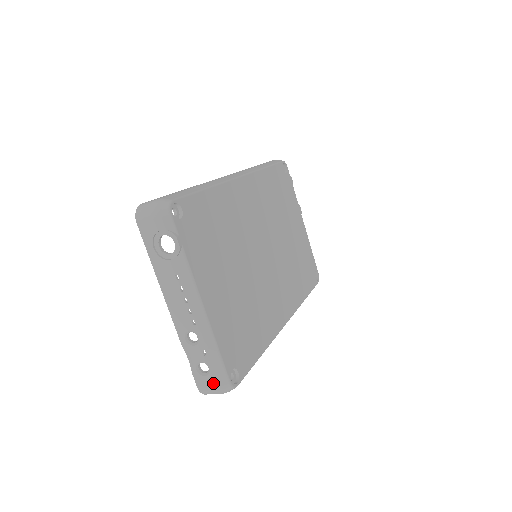
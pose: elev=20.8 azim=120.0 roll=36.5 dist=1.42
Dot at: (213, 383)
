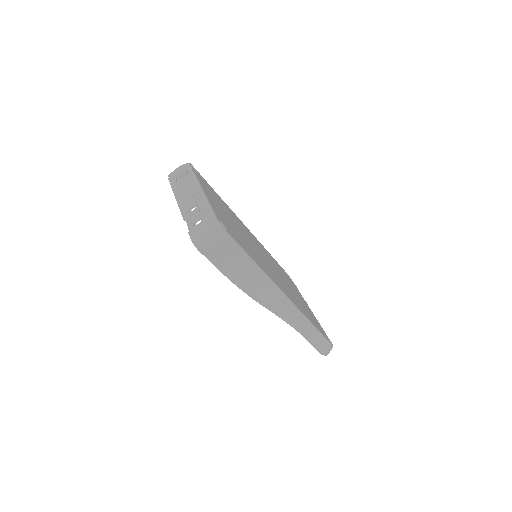
Dot at: (204, 224)
